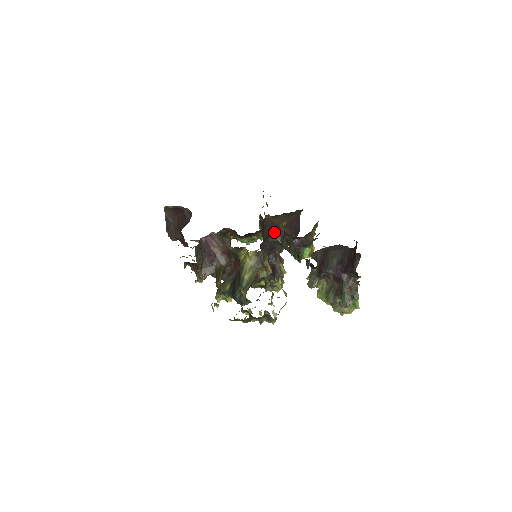
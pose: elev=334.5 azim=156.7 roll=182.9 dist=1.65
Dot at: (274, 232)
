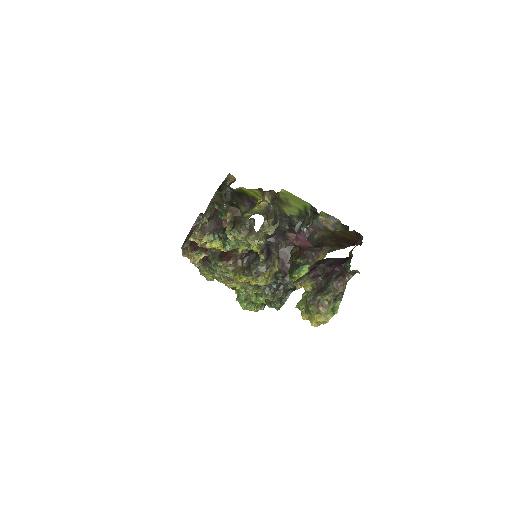
Dot at: (281, 263)
